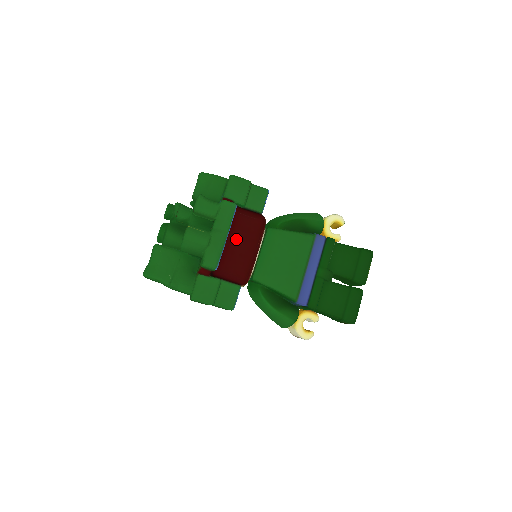
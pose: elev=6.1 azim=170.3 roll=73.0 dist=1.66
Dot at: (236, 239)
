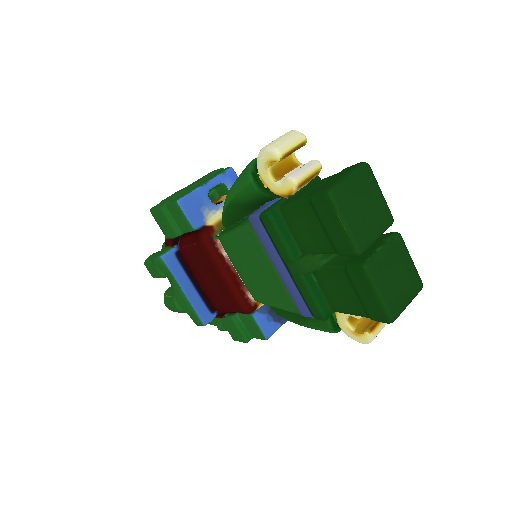
Dot at: (202, 276)
